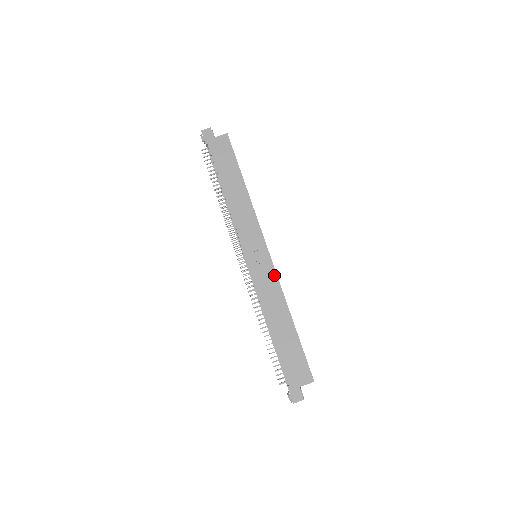
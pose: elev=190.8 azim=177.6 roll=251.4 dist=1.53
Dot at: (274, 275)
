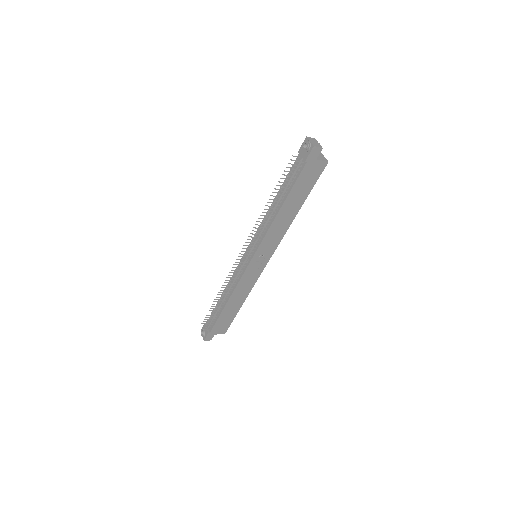
Dot at: (257, 277)
